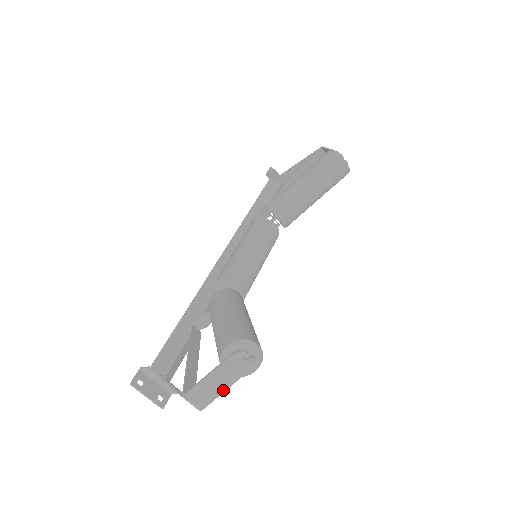
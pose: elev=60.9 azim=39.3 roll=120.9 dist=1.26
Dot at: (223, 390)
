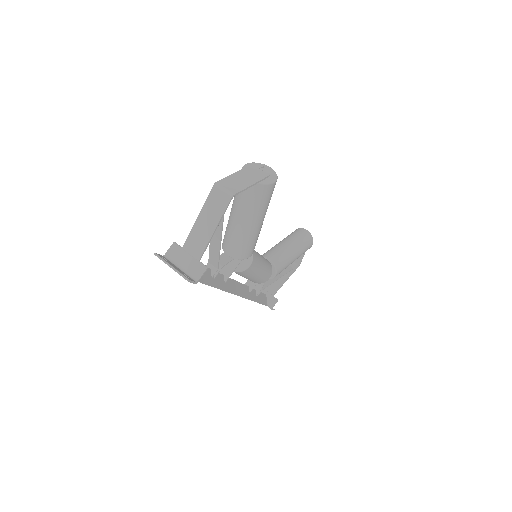
Dot at: (250, 184)
